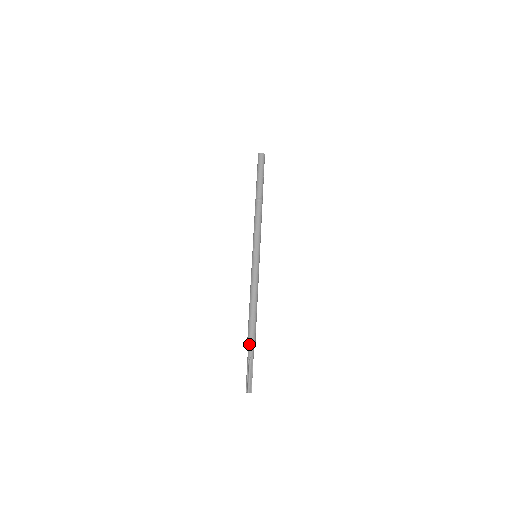
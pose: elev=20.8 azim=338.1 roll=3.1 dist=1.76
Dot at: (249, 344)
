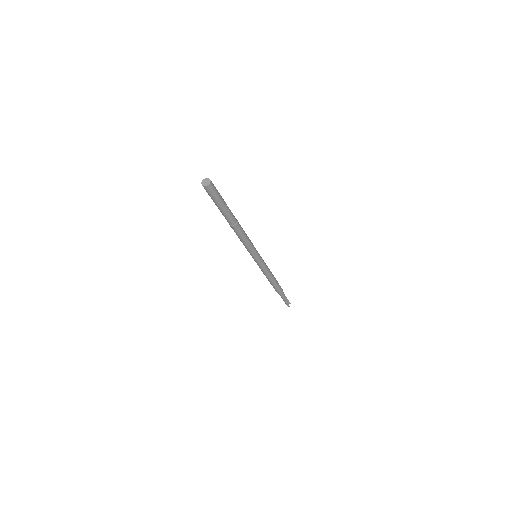
Dot at: (281, 294)
